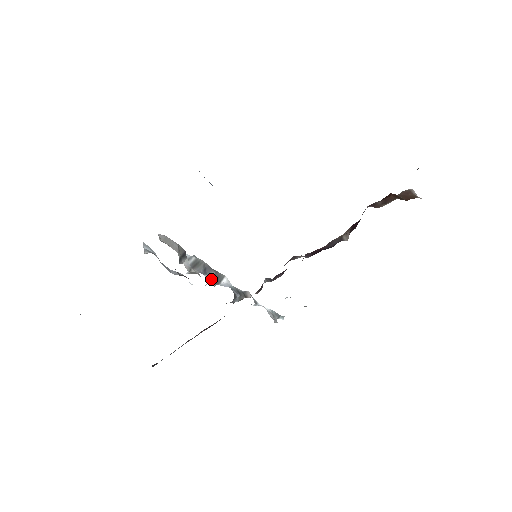
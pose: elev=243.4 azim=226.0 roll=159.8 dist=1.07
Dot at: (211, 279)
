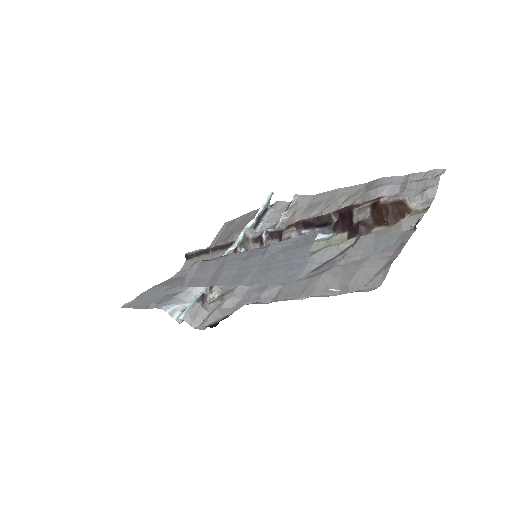
Dot at: occluded
